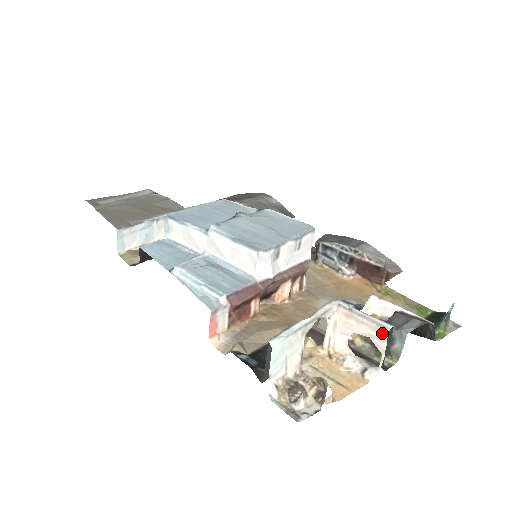
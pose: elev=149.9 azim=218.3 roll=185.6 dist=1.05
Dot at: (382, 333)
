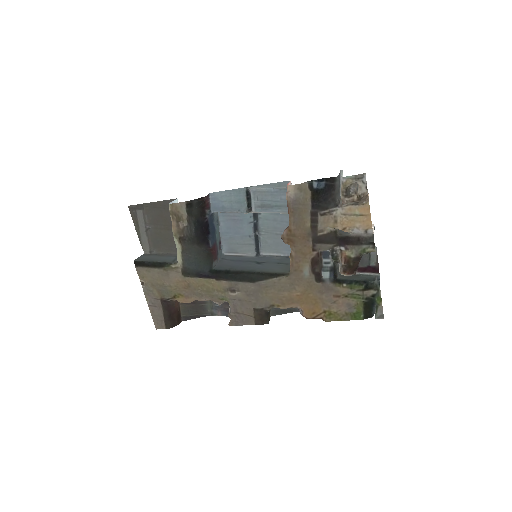
Dot at: occluded
